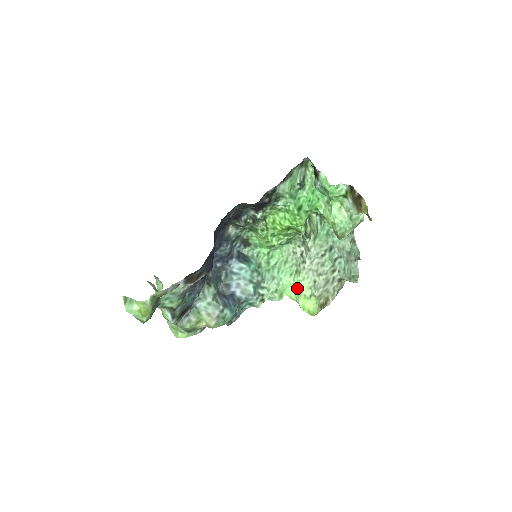
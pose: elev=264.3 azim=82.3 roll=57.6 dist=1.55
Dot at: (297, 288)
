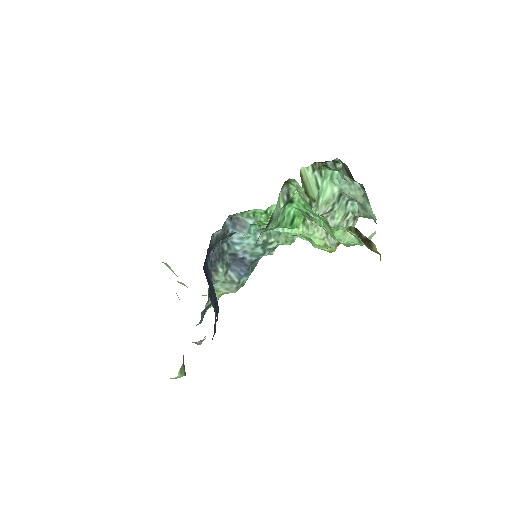
Dot at: (308, 238)
